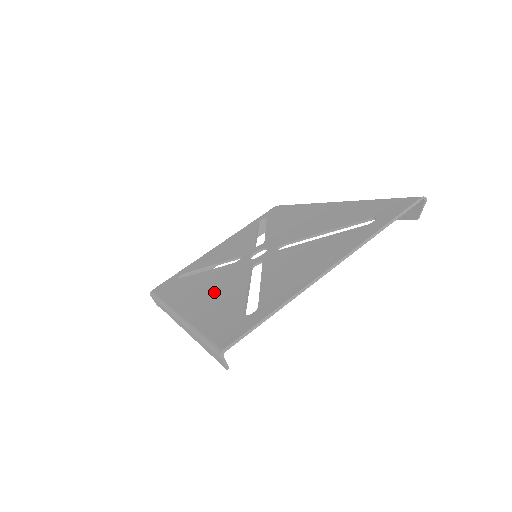
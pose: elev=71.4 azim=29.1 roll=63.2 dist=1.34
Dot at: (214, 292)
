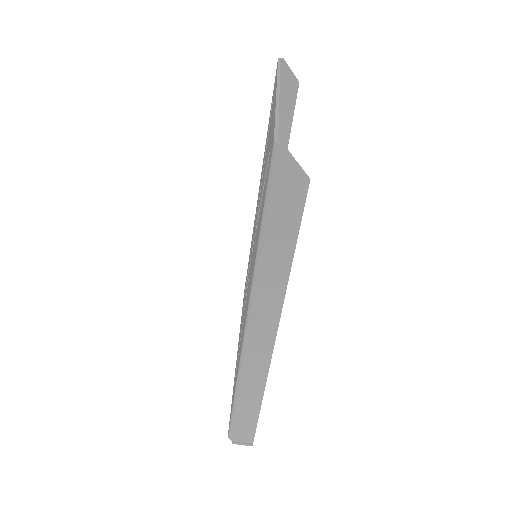
Dot at: (251, 271)
